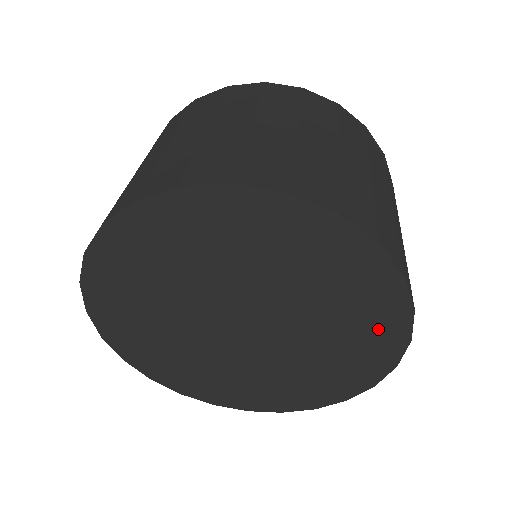
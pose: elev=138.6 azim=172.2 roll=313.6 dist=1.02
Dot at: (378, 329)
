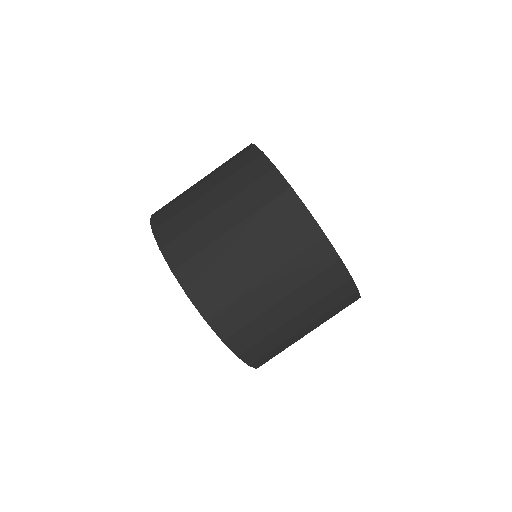
Dot at: occluded
